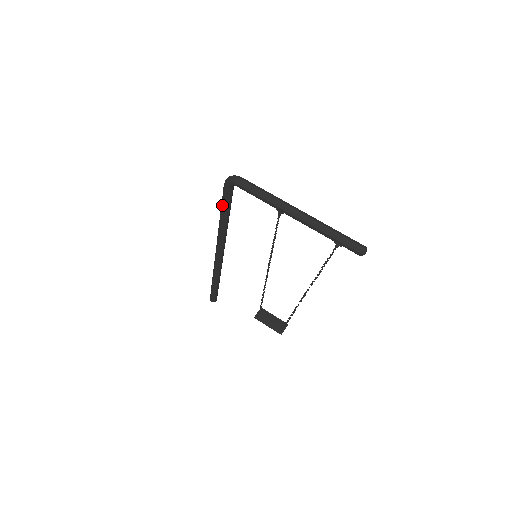
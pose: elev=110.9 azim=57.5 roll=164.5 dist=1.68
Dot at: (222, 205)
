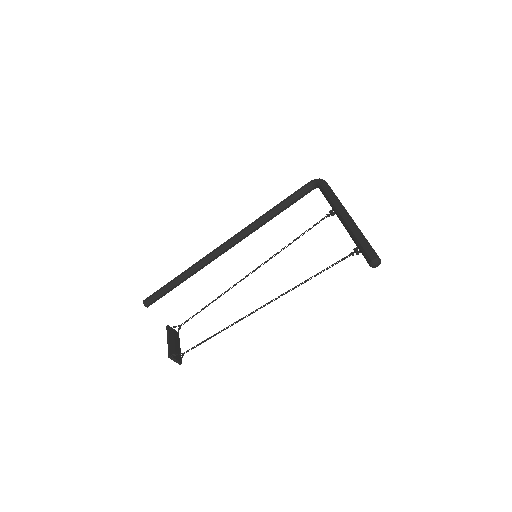
Dot at: (286, 198)
